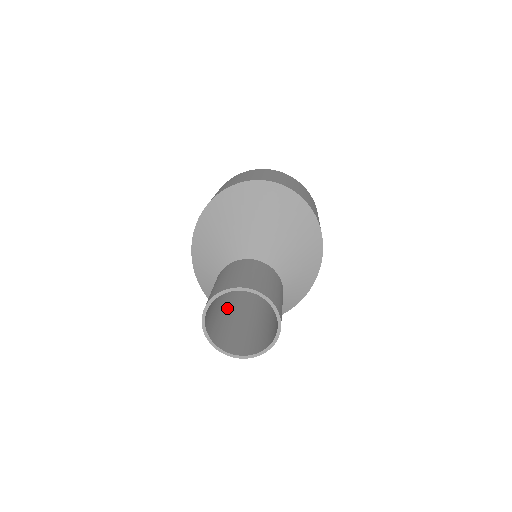
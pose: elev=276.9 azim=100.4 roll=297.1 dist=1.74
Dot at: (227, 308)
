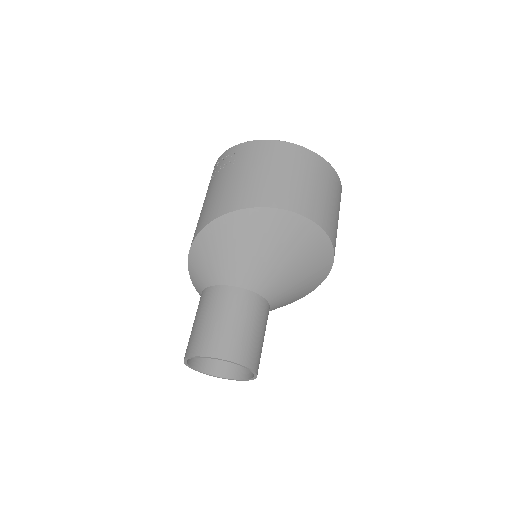
Dot at: occluded
